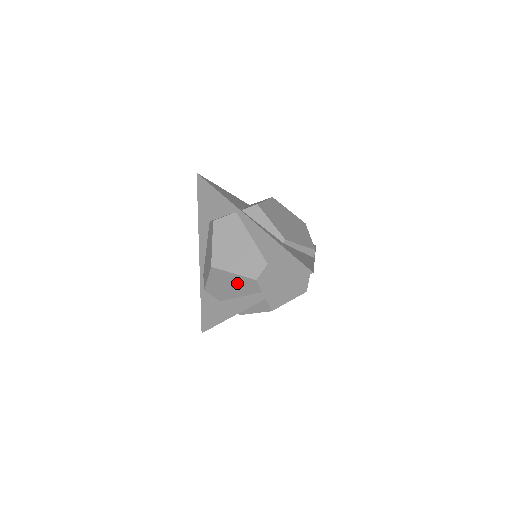
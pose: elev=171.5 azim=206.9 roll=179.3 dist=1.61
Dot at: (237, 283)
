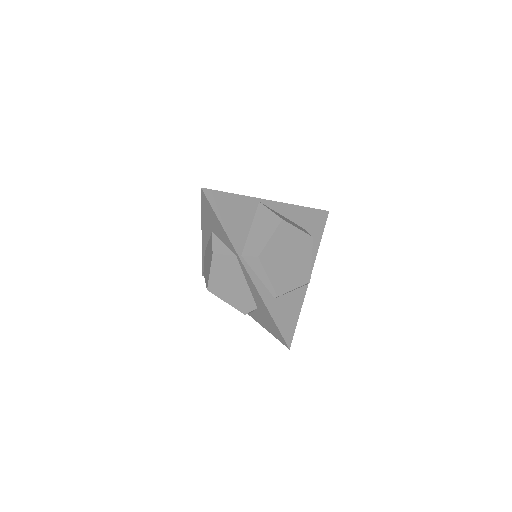
Dot at: occluded
